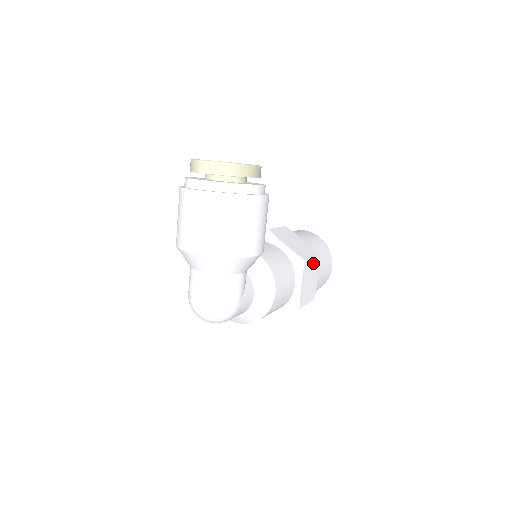
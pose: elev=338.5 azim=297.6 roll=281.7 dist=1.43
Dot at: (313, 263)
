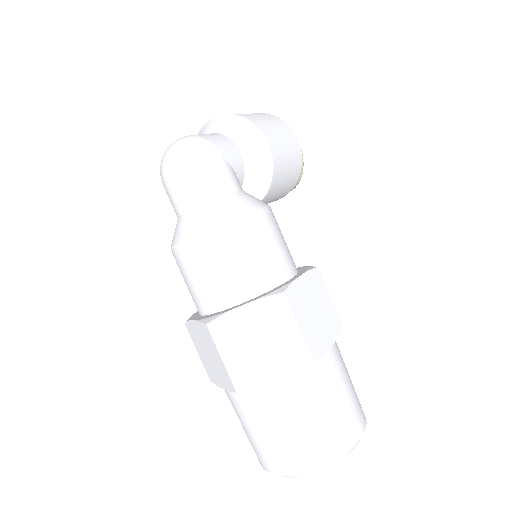
Dot at: (329, 306)
